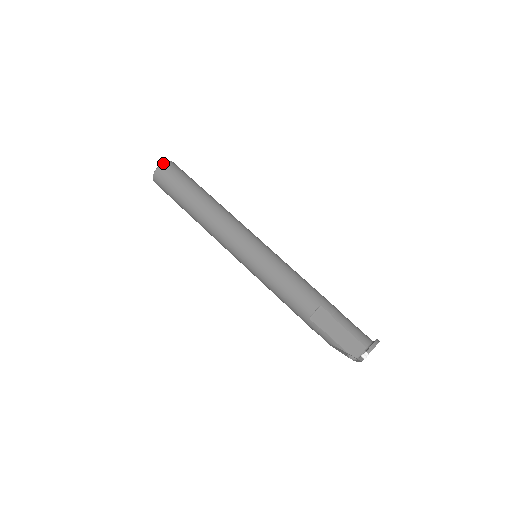
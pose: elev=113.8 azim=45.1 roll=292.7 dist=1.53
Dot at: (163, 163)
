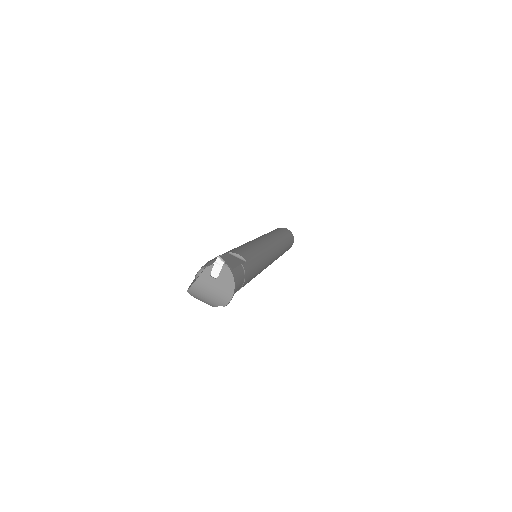
Dot at: occluded
